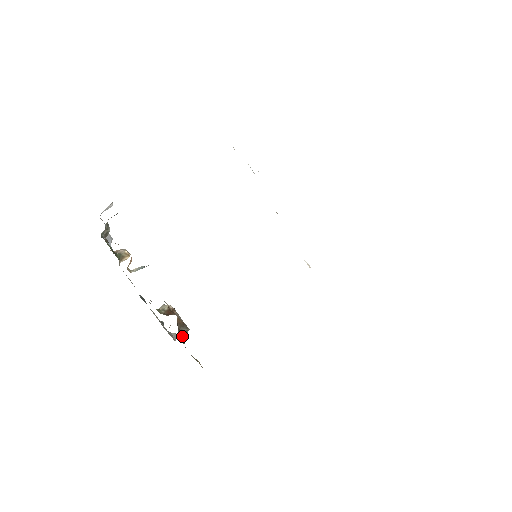
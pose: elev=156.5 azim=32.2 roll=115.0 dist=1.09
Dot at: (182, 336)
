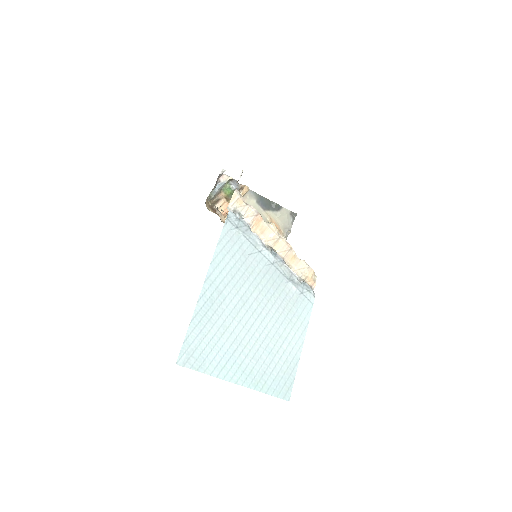
Dot at: occluded
